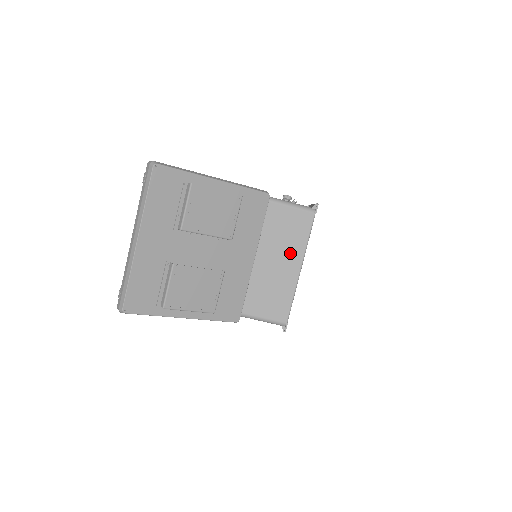
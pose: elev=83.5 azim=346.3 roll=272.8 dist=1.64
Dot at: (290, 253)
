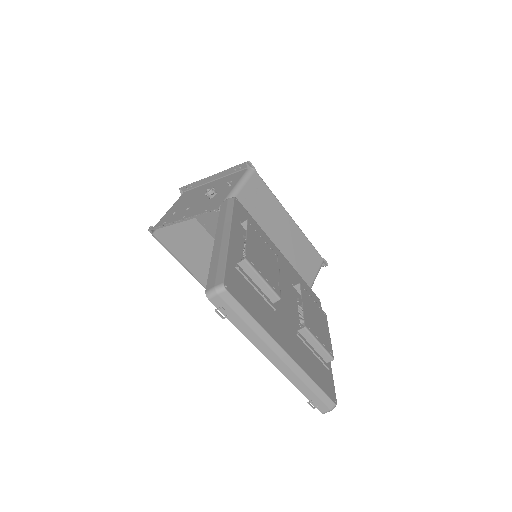
Dot at: (277, 218)
